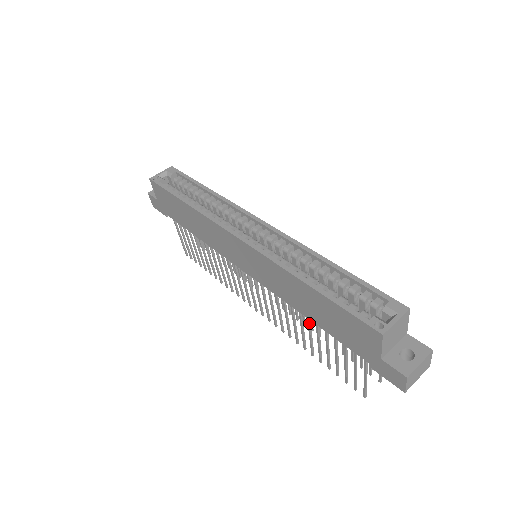
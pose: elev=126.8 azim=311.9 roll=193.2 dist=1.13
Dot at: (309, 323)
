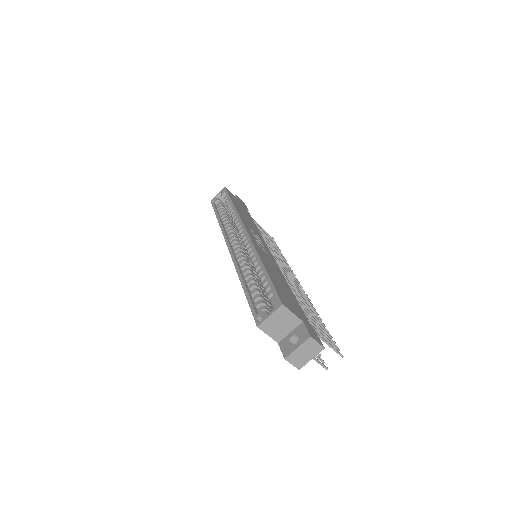
Dot at: occluded
